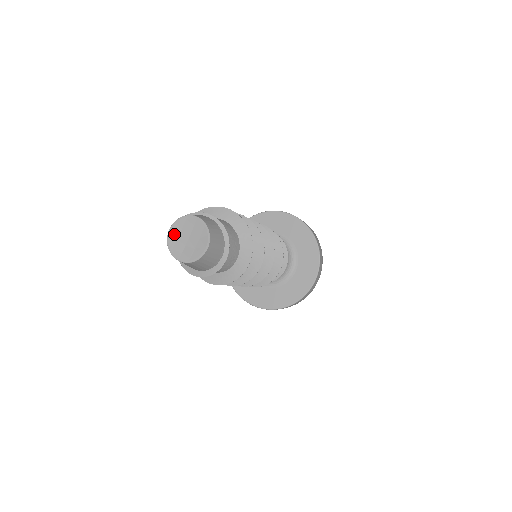
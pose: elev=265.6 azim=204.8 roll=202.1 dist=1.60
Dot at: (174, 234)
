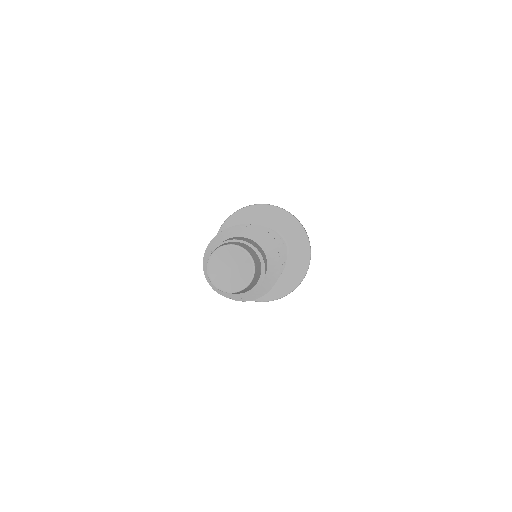
Dot at: (222, 254)
